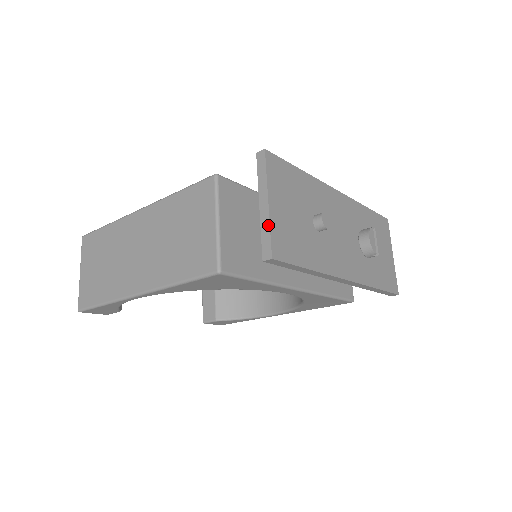
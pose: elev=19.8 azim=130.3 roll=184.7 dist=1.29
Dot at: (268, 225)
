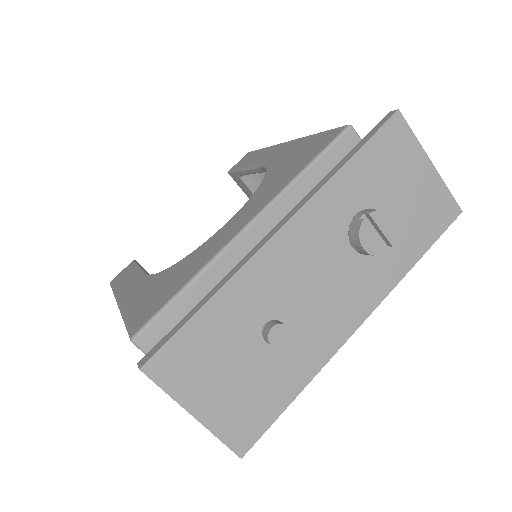
Dot at: occluded
